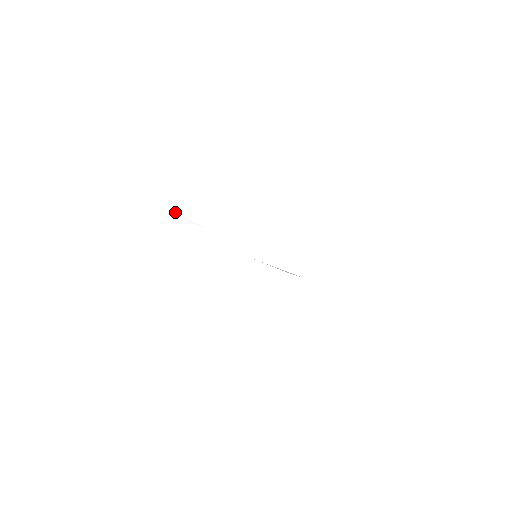
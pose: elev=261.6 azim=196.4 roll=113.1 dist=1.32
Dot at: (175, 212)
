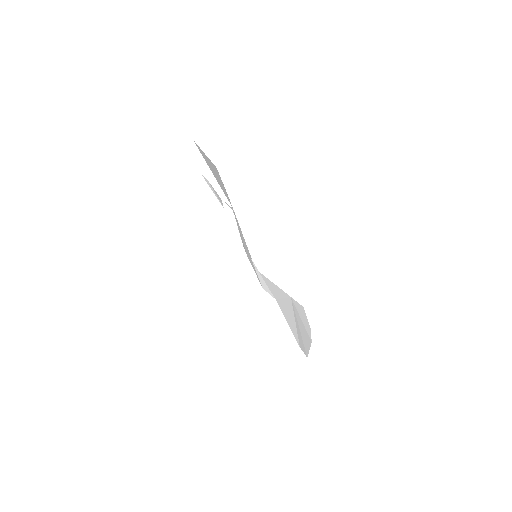
Dot at: occluded
